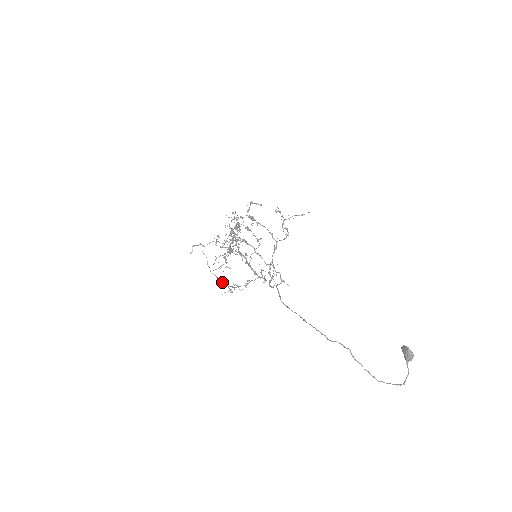
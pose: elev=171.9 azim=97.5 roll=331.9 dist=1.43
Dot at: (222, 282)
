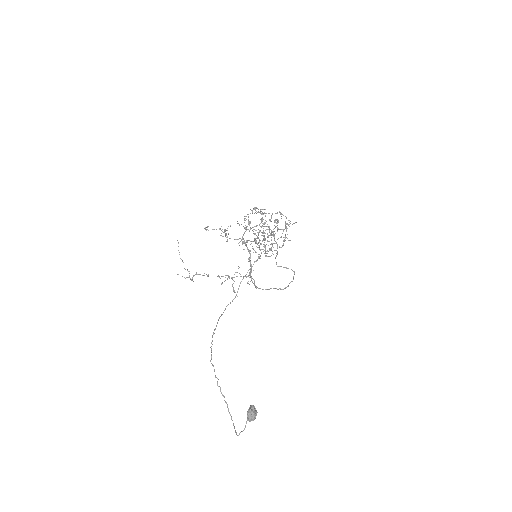
Dot at: occluded
